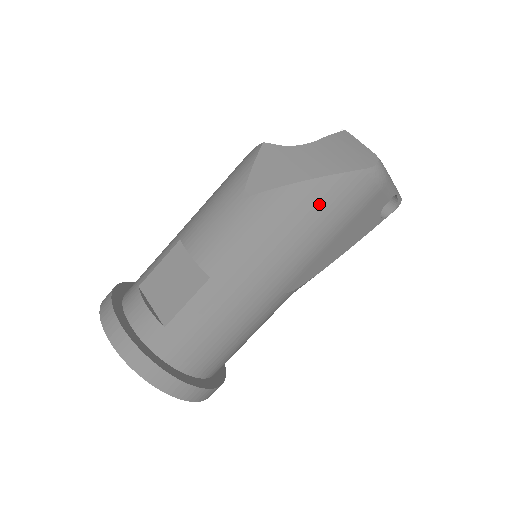
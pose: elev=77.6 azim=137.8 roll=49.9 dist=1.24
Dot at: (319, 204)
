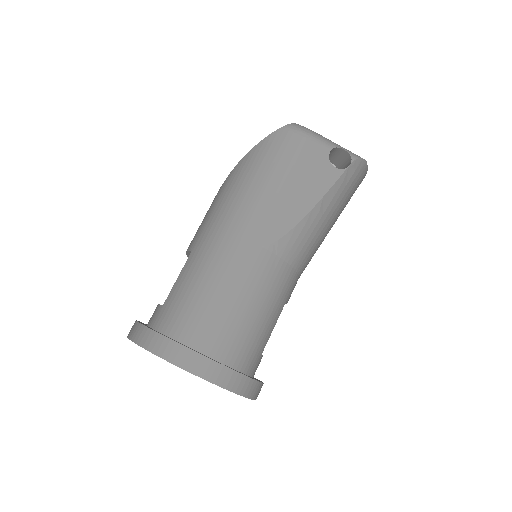
Dot at: (255, 163)
